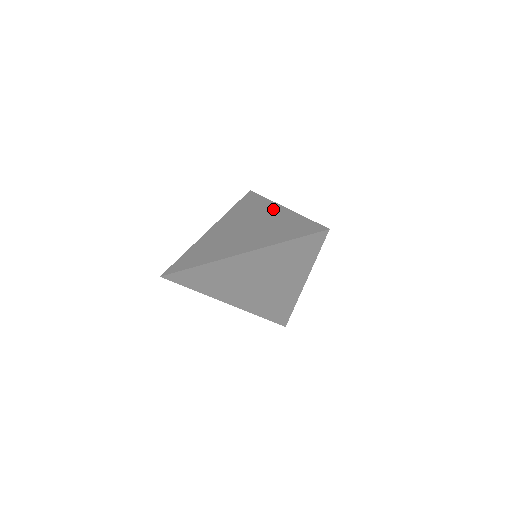
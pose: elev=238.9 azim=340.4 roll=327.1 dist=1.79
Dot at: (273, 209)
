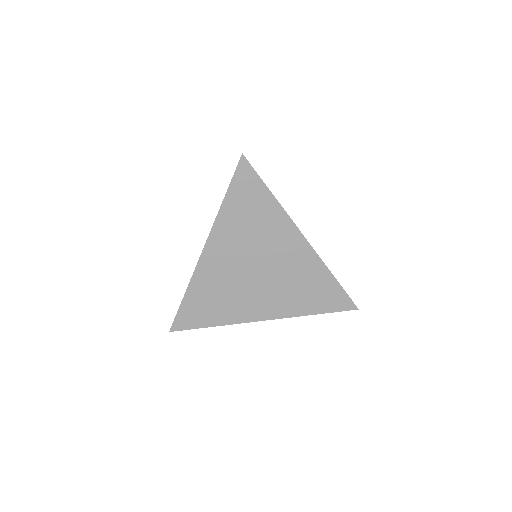
Dot at: occluded
